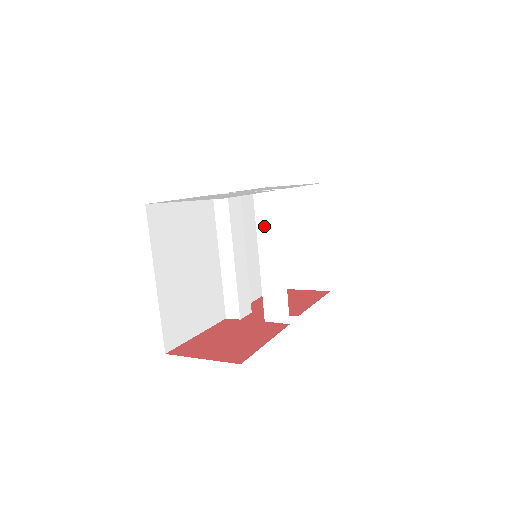
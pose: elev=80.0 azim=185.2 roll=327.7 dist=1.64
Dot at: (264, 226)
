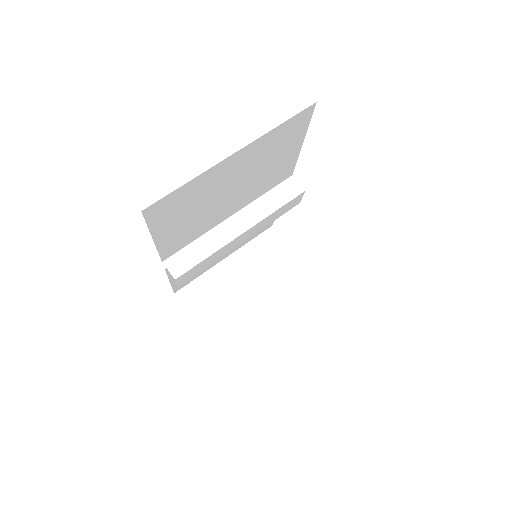
Dot at: (303, 247)
